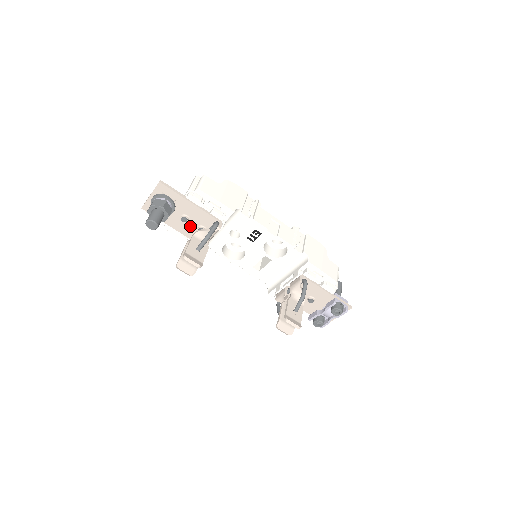
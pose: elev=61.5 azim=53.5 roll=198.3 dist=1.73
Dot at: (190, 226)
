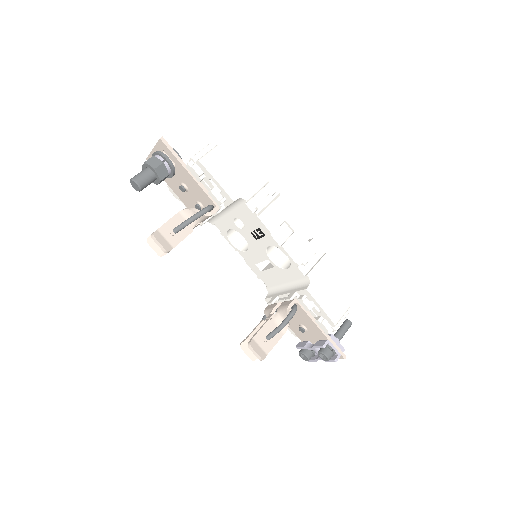
Dot at: (189, 197)
